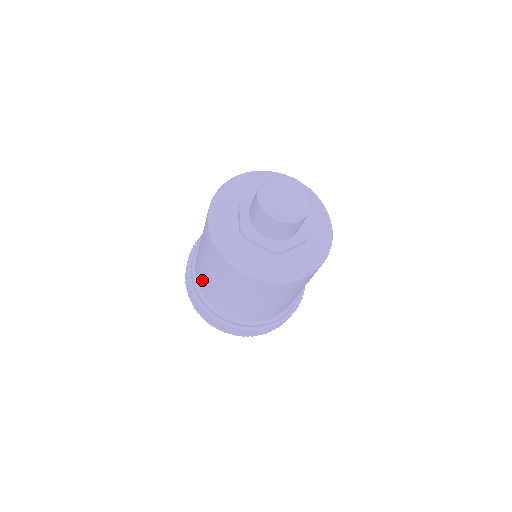
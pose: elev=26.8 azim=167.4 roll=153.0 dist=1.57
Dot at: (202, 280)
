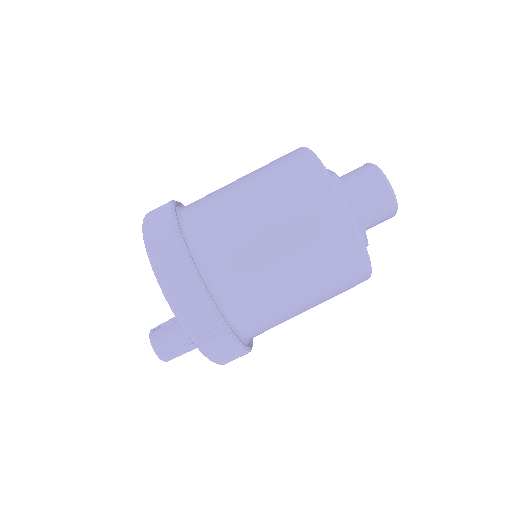
Dot at: occluded
